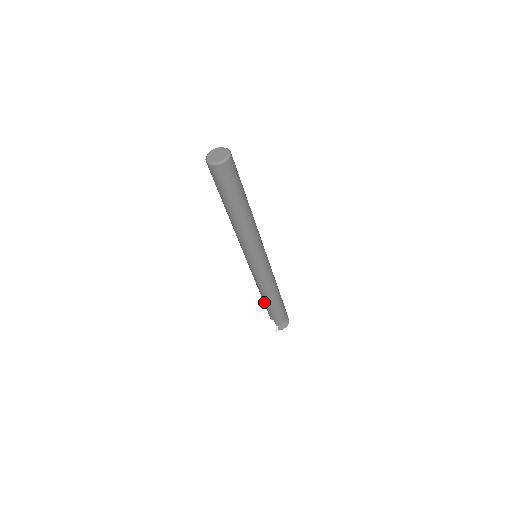
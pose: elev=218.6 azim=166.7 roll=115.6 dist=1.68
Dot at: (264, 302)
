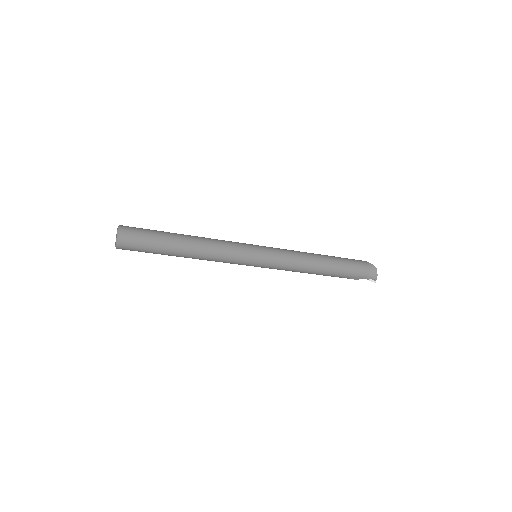
Dot at: occluded
